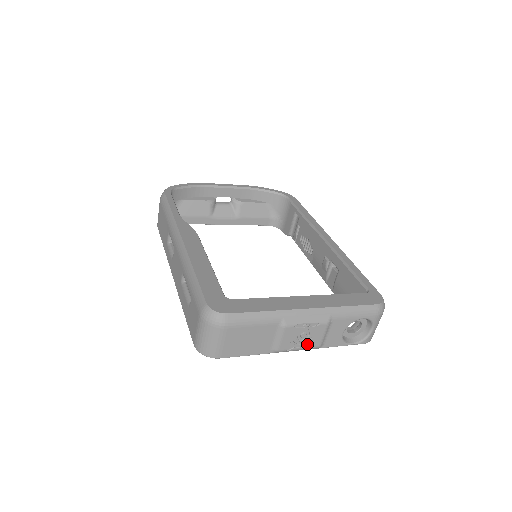
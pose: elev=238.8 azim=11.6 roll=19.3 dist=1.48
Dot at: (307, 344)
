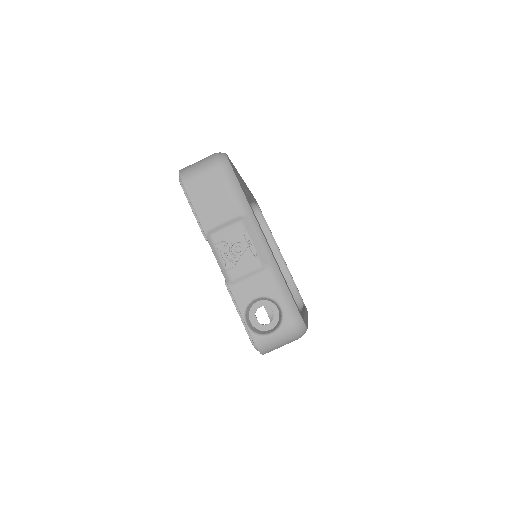
Dot at: (229, 263)
